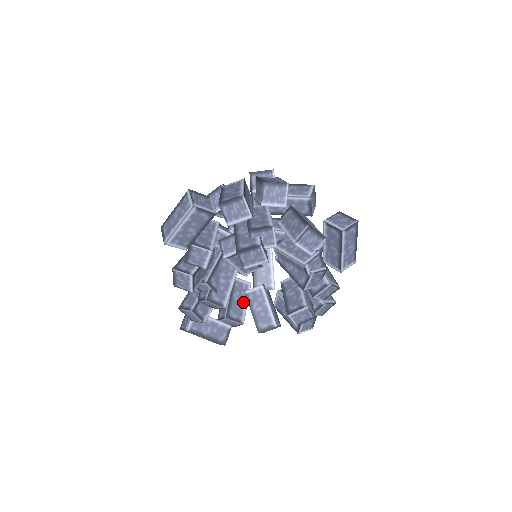
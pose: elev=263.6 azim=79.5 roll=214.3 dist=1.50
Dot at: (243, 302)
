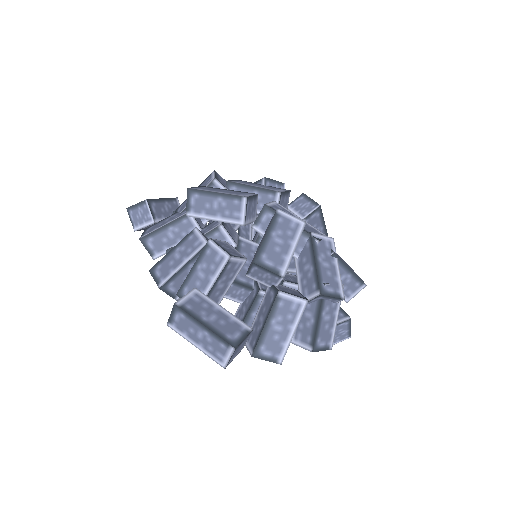
Dot at: occluded
